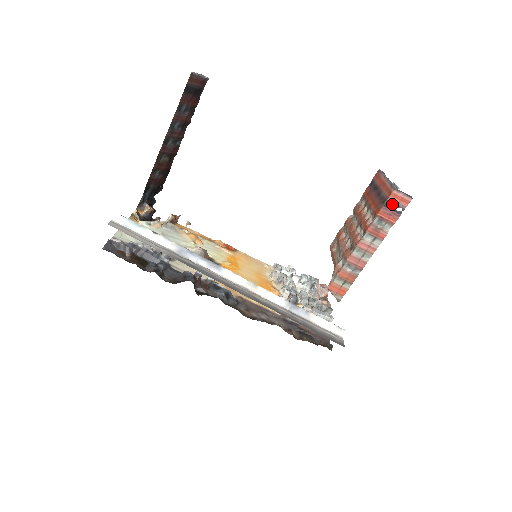
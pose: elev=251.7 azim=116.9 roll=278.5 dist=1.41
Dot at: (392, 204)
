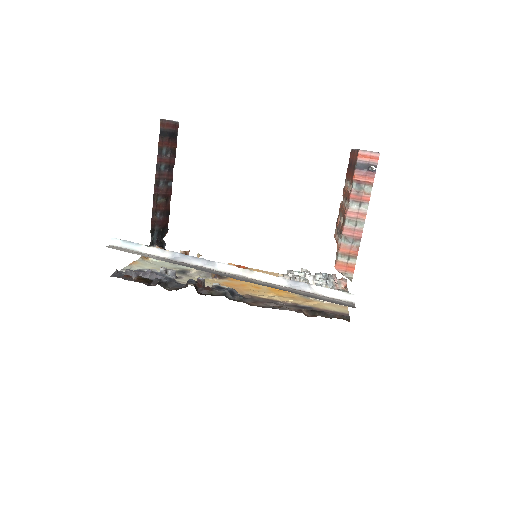
Dot at: (363, 165)
